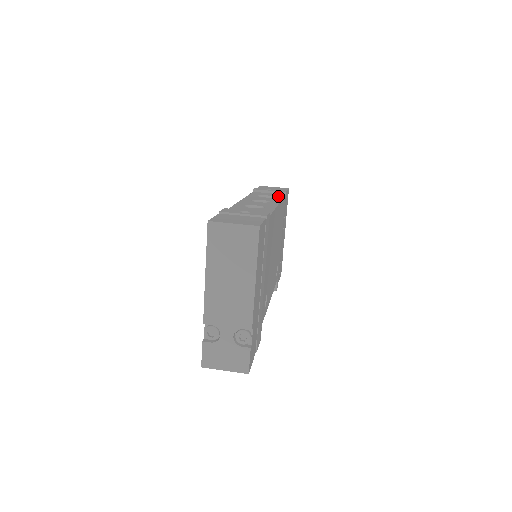
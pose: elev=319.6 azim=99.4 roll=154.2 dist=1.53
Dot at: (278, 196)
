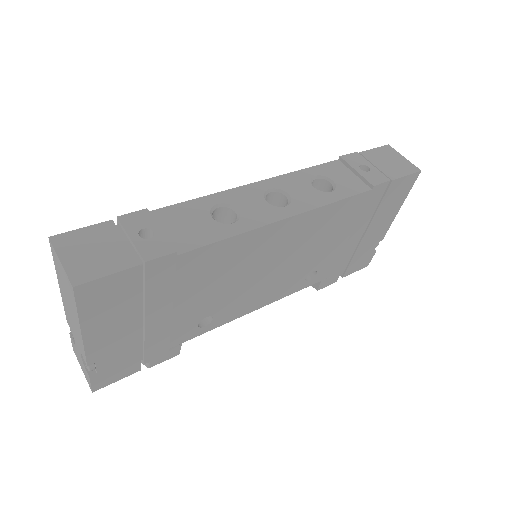
Dot at: (344, 191)
